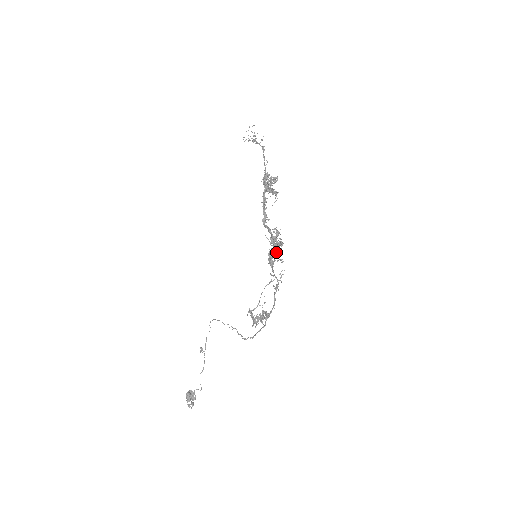
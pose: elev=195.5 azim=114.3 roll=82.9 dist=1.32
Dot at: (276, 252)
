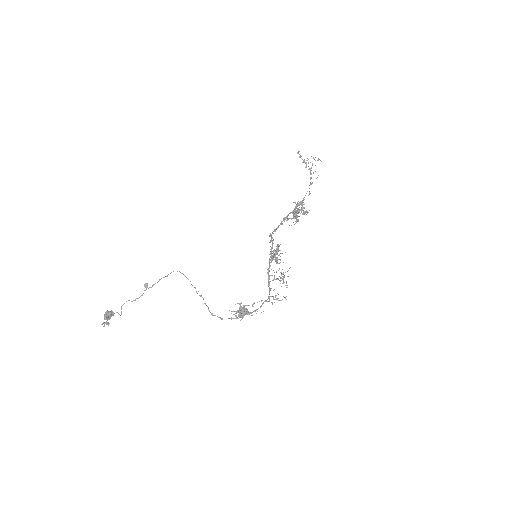
Dot at: (283, 273)
